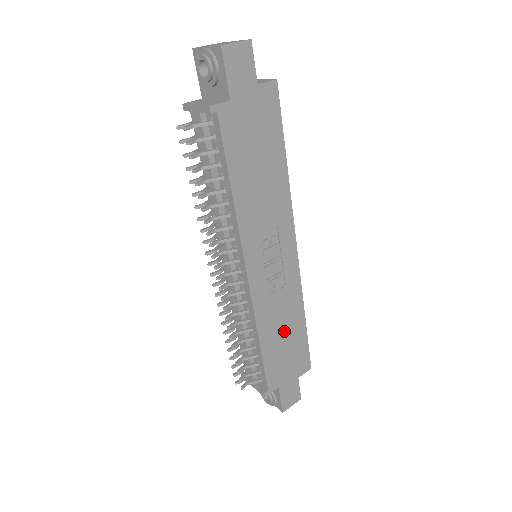
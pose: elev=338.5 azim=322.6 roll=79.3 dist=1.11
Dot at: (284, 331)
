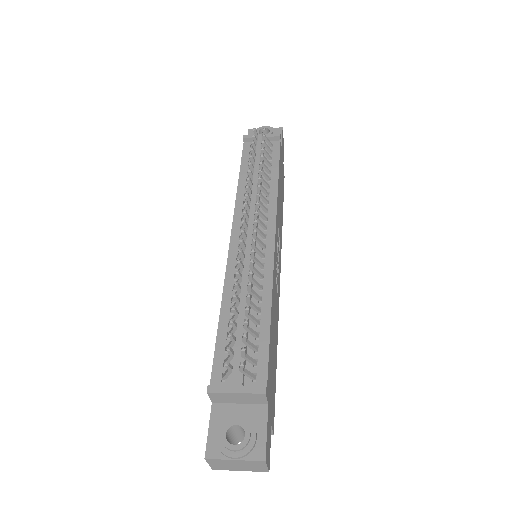
Dot at: (274, 336)
